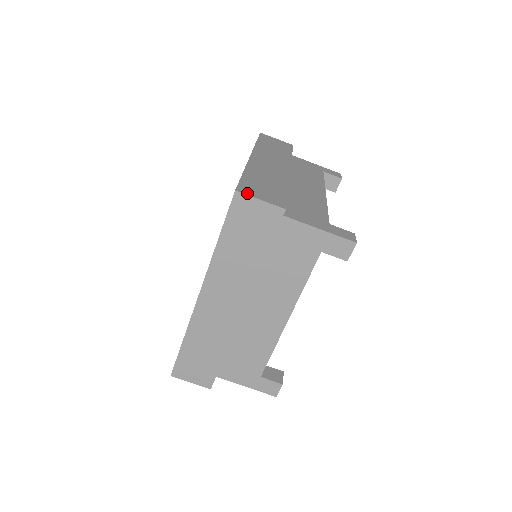
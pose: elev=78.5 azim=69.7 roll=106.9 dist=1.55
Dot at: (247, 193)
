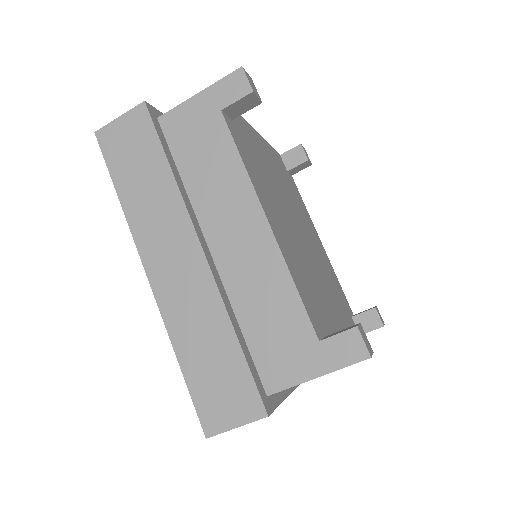
Dot at: (217, 429)
